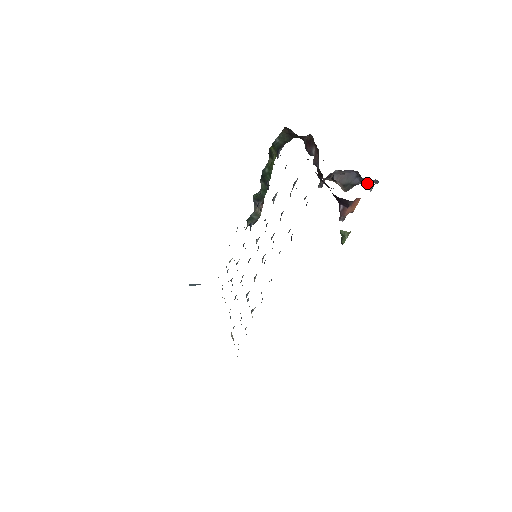
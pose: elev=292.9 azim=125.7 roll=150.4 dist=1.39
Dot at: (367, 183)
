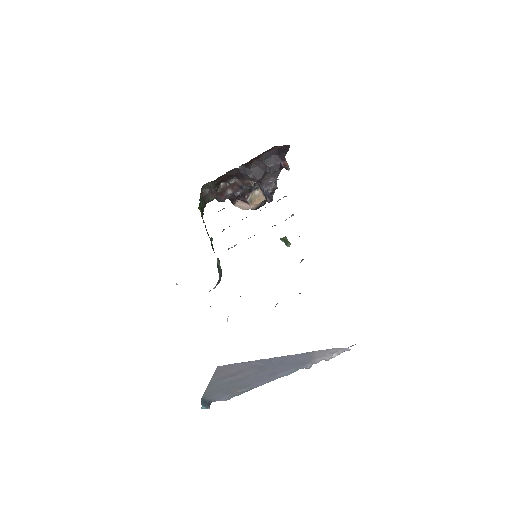
Dot at: (273, 180)
